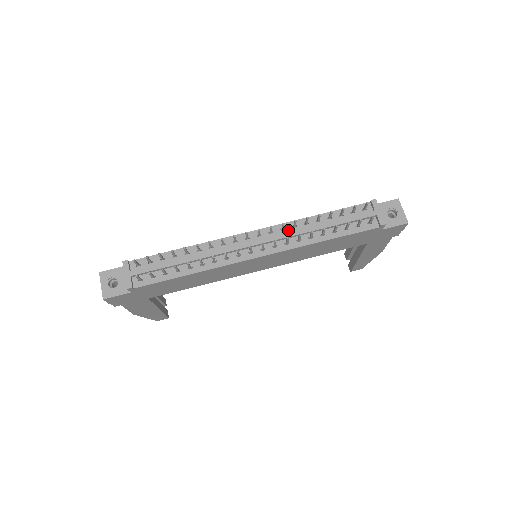
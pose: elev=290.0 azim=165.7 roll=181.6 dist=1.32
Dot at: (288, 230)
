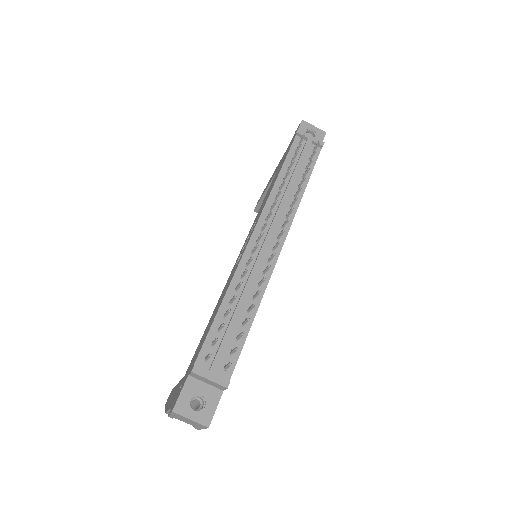
Dot at: (275, 206)
